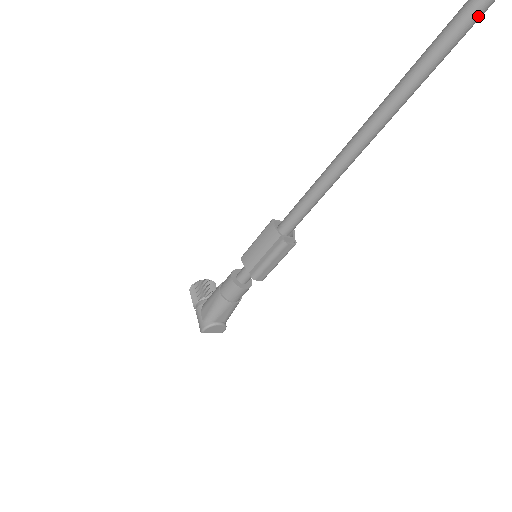
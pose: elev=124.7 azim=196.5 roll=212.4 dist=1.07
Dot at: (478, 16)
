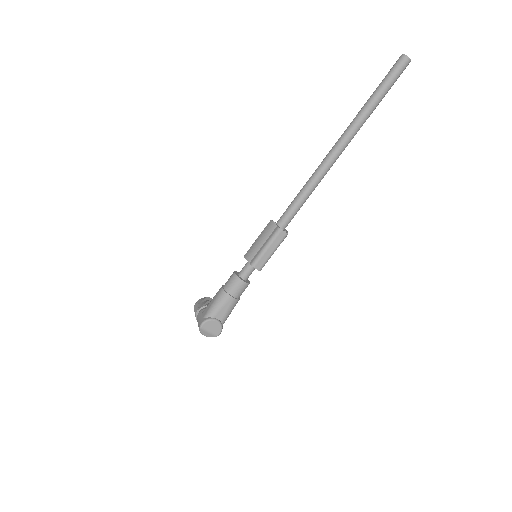
Dot at: (395, 77)
